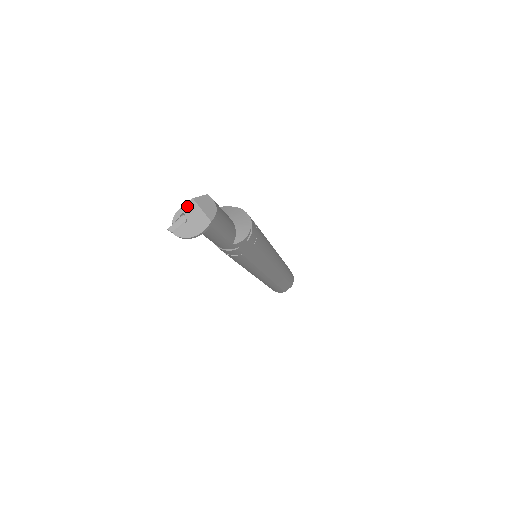
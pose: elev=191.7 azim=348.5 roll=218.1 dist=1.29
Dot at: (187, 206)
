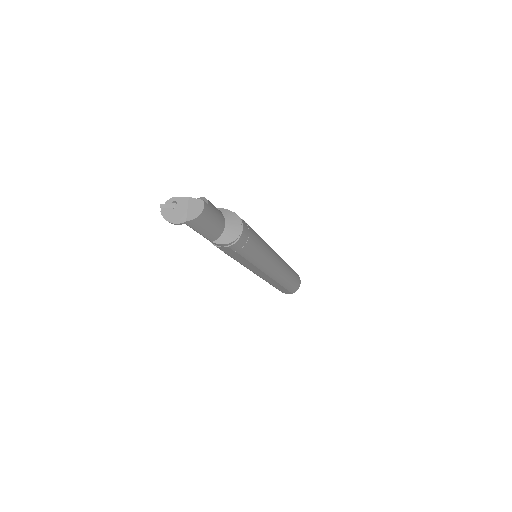
Dot at: (182, 199)
